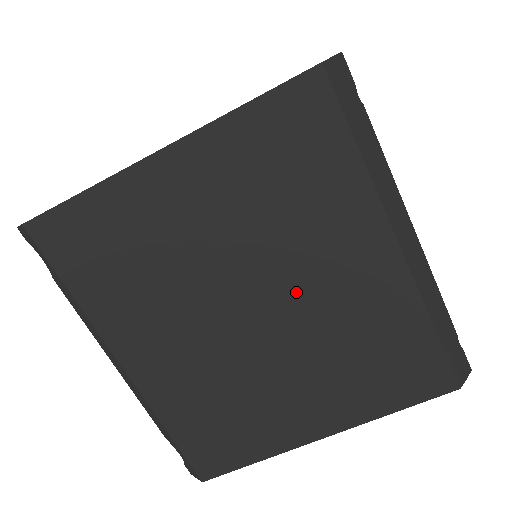
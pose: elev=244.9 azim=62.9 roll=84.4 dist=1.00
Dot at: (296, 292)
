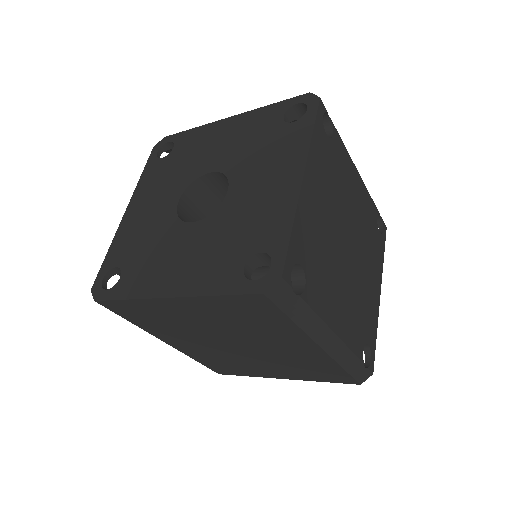
Dot at: (260, 346)
